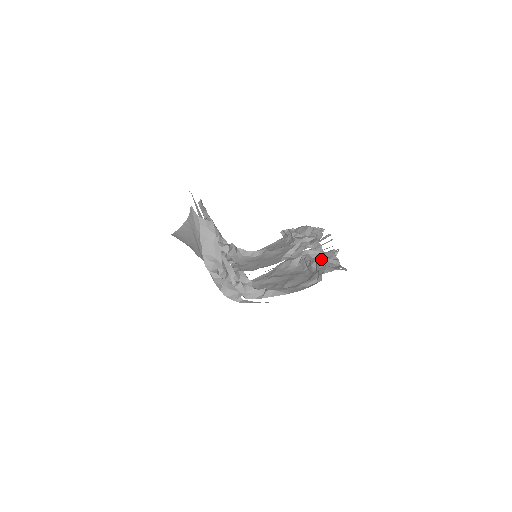
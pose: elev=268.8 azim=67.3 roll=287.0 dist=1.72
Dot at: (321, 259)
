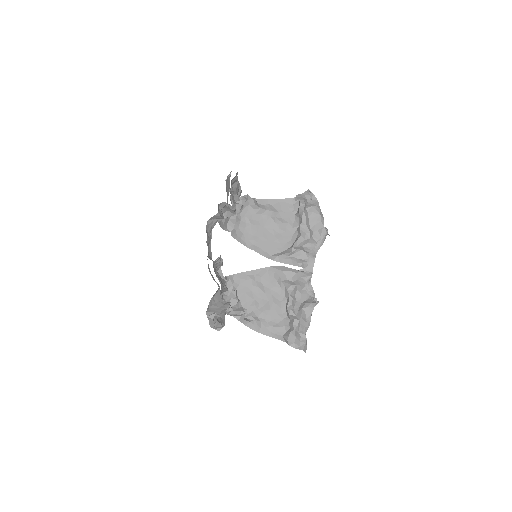
Dot at: (298, 323)
